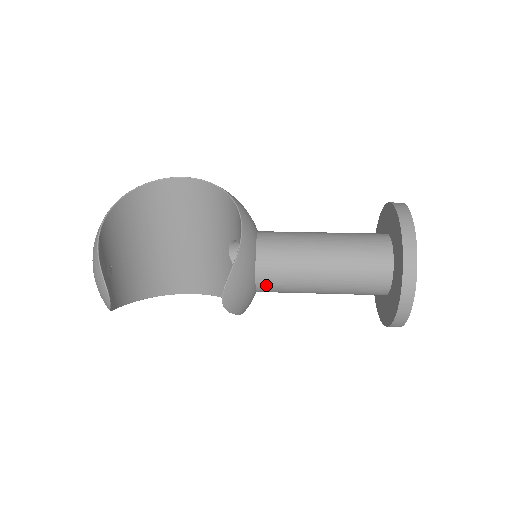
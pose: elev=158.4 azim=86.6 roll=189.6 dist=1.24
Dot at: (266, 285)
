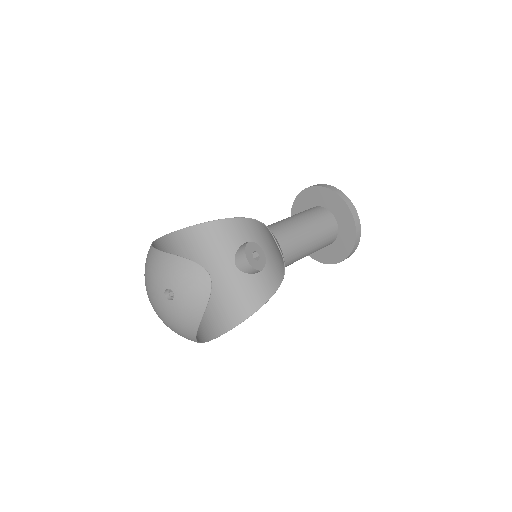
Dot at: (283, 250)
